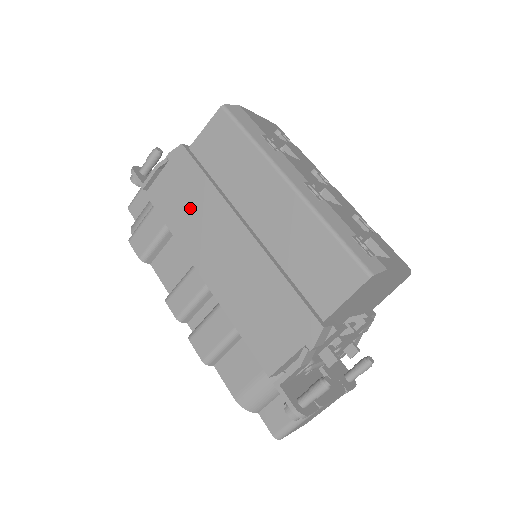
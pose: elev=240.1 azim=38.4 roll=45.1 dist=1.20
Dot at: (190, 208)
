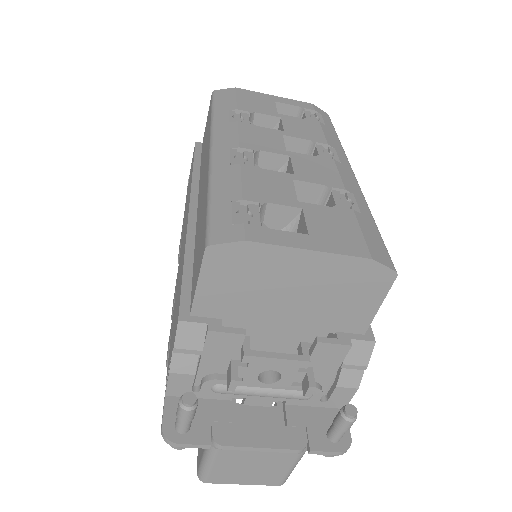
Dot at: occluded
